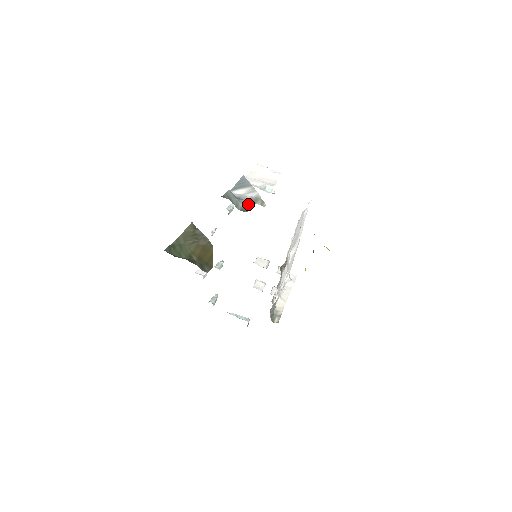
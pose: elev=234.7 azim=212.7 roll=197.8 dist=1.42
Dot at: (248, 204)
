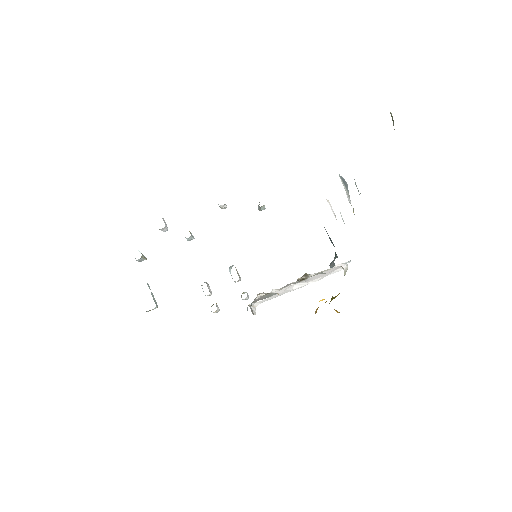
Dot at: occluded
